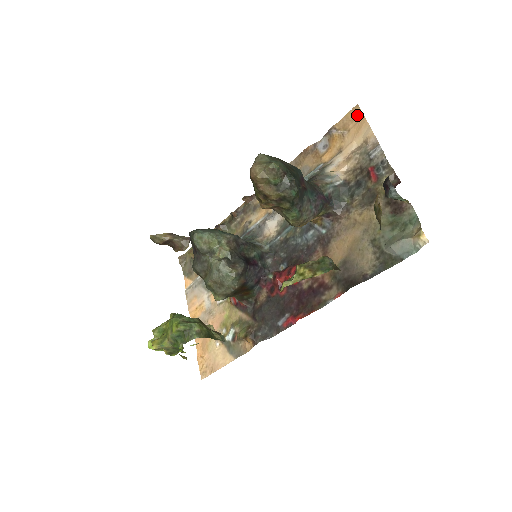
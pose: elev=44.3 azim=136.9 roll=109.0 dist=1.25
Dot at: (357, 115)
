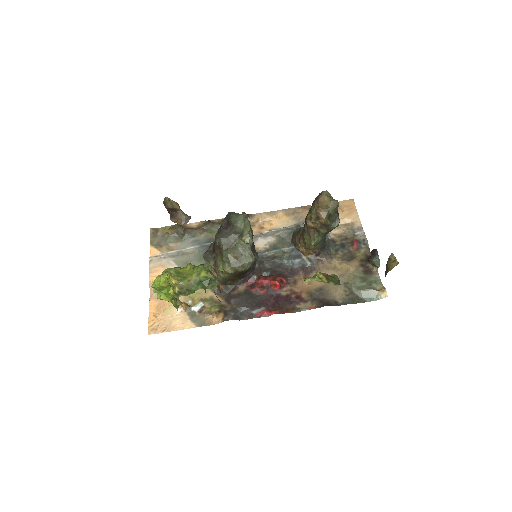
Dot at: (351, 205)
